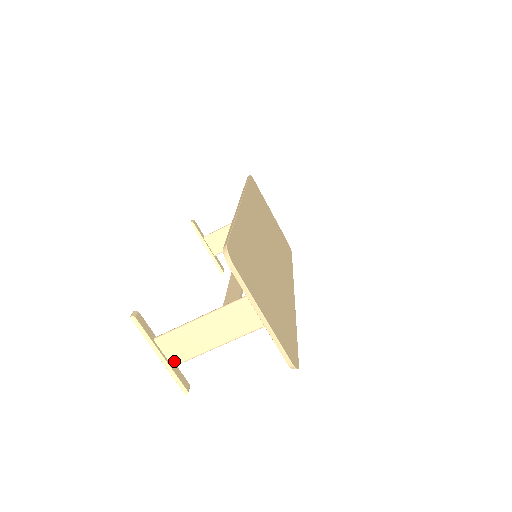
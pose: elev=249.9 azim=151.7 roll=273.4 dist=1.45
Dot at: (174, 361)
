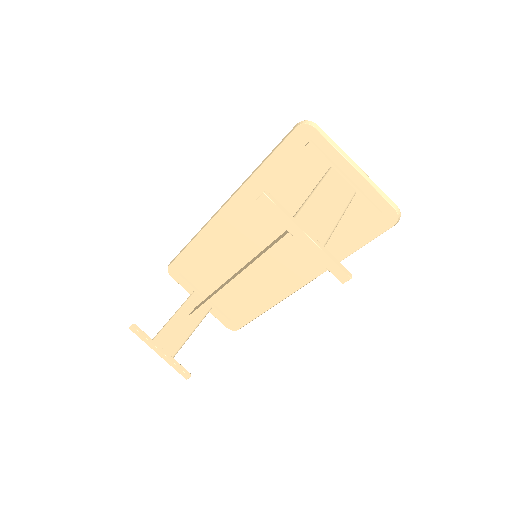
Dot at: (320, 242)
